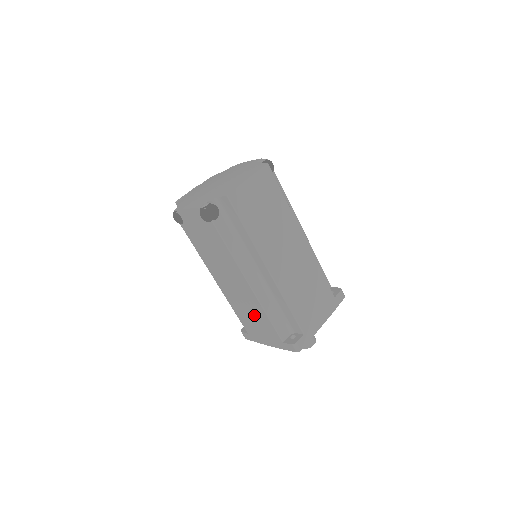
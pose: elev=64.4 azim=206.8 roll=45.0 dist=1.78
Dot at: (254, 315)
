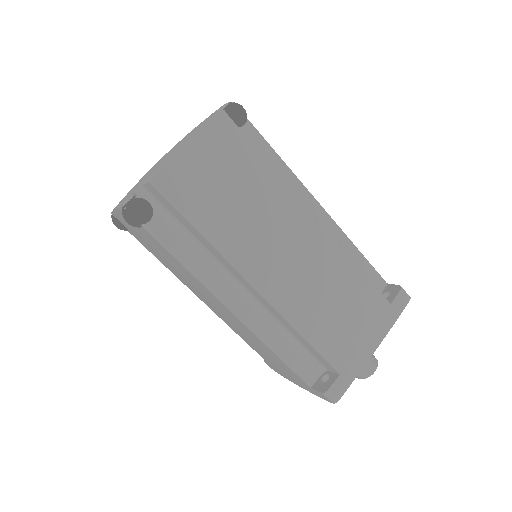
Dot at: (261, 349)
